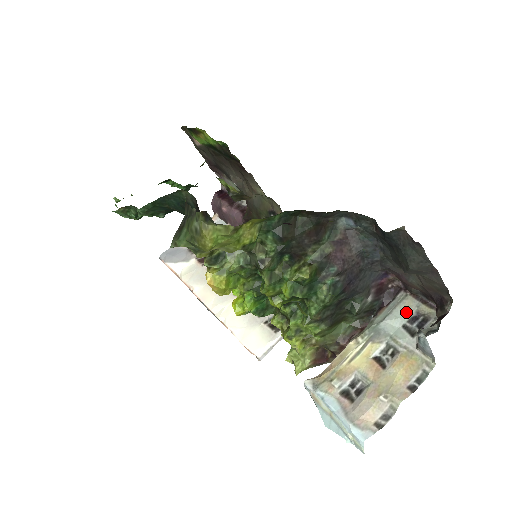
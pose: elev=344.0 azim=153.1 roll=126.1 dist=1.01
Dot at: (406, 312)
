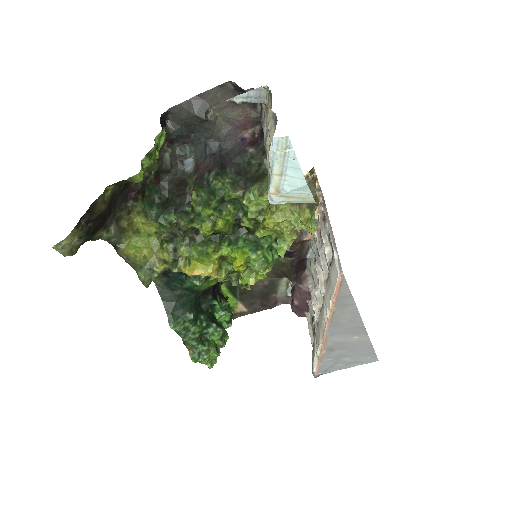
Dot at: (264, 119)
